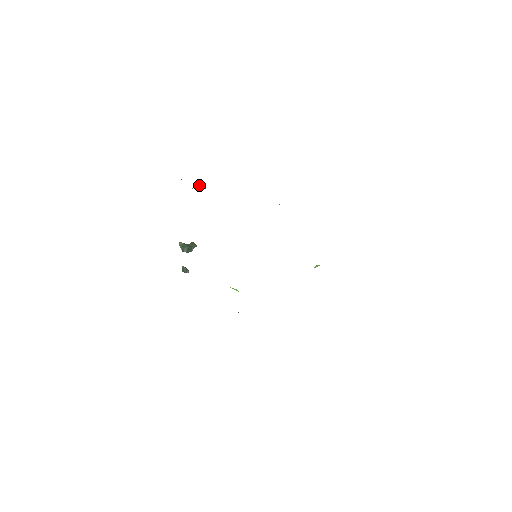
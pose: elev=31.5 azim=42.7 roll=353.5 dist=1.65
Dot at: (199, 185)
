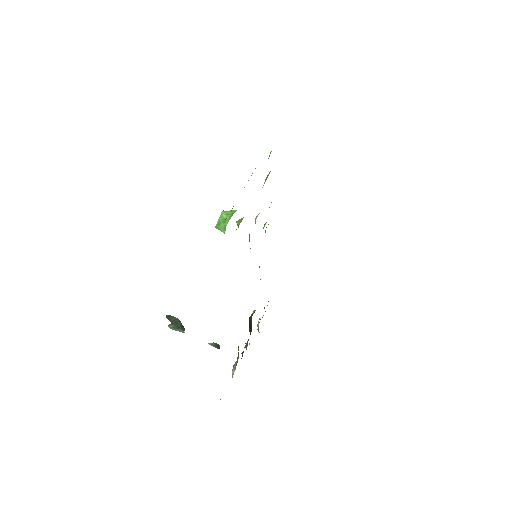
Dot at: (230, 212)
